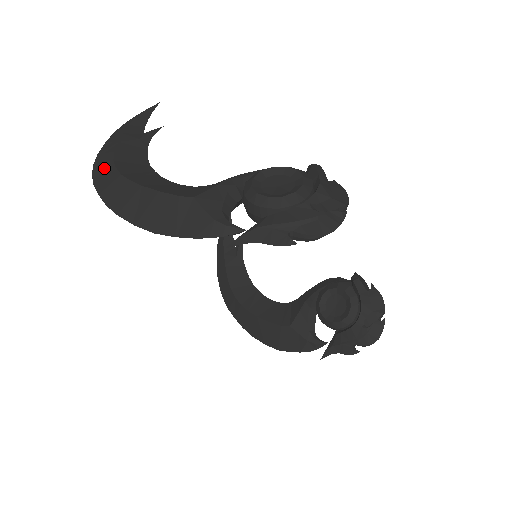
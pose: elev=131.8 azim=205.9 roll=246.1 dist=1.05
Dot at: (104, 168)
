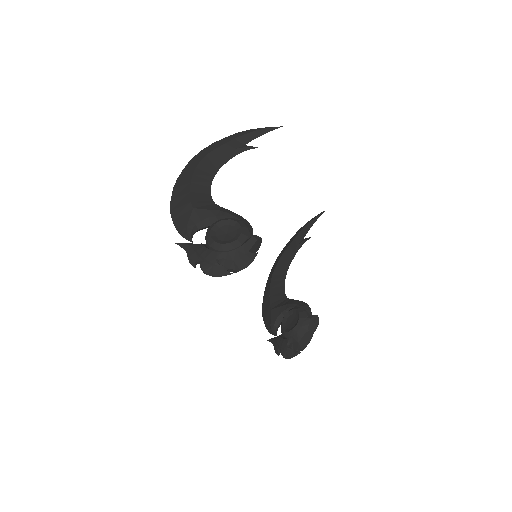
Dot at: (200, 156)
